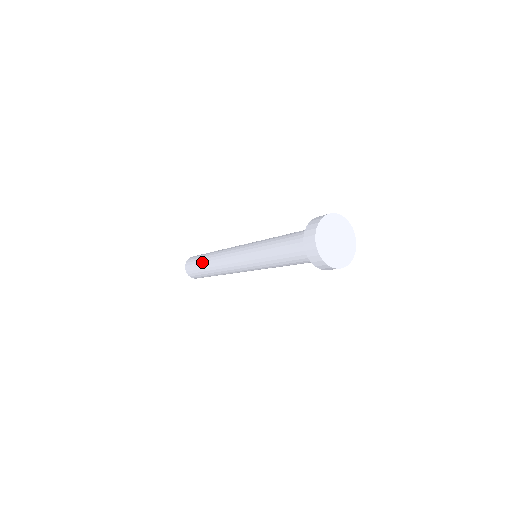
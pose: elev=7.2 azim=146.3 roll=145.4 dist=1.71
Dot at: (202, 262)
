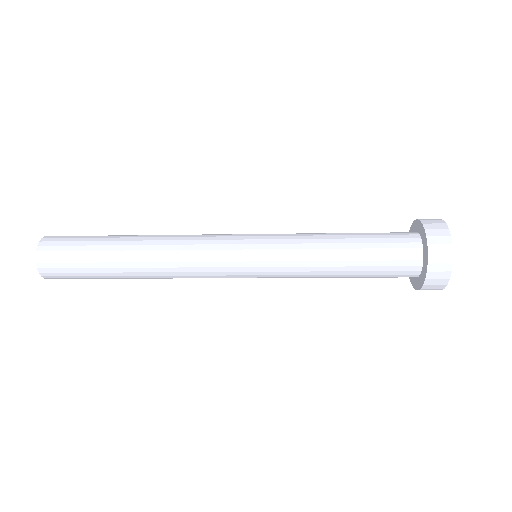
Dot at: (110, 268)
